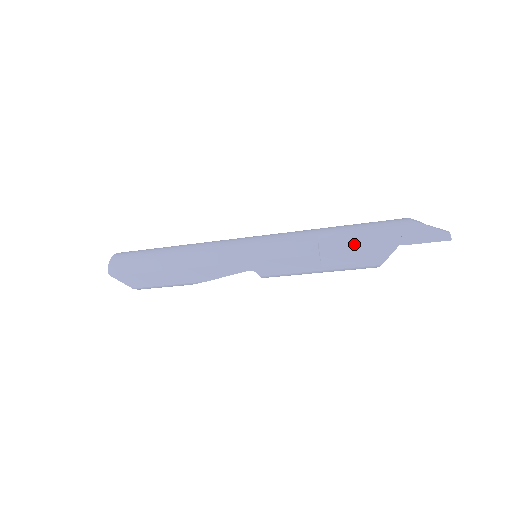
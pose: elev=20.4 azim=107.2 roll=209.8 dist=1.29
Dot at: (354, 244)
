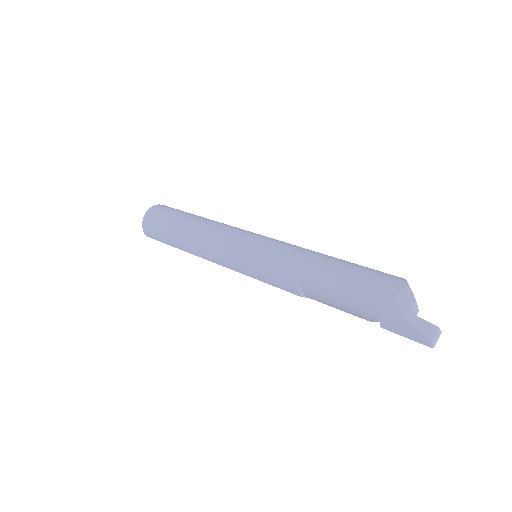
Dot at: (334, 301)
